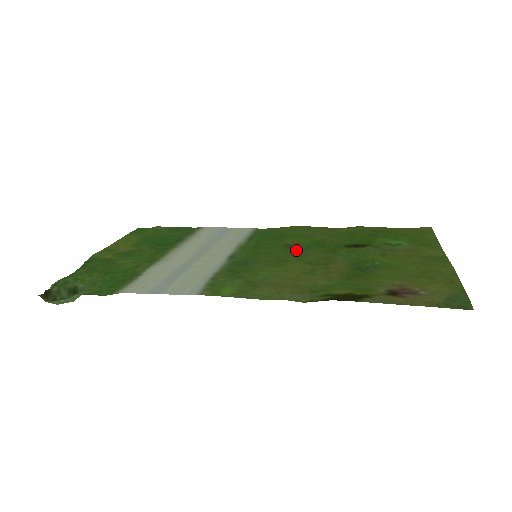
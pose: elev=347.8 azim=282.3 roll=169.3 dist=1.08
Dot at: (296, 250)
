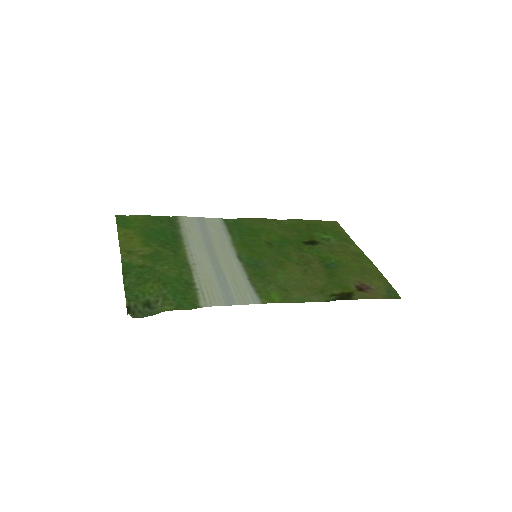
Dot at: (278, 249)
